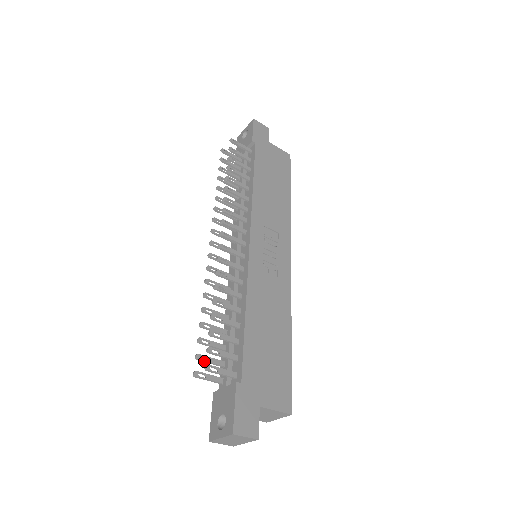
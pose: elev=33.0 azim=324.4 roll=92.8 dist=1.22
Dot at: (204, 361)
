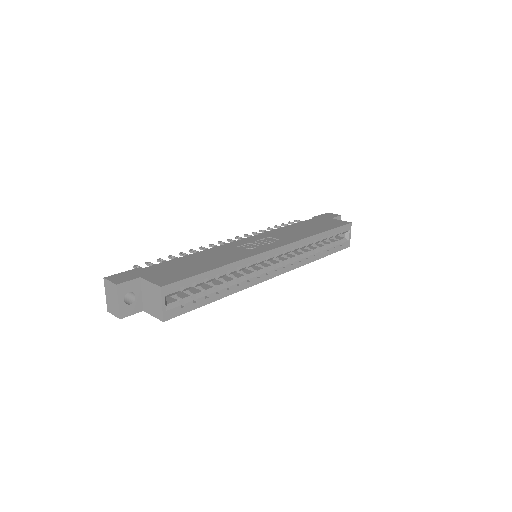
Dot at: occluded
